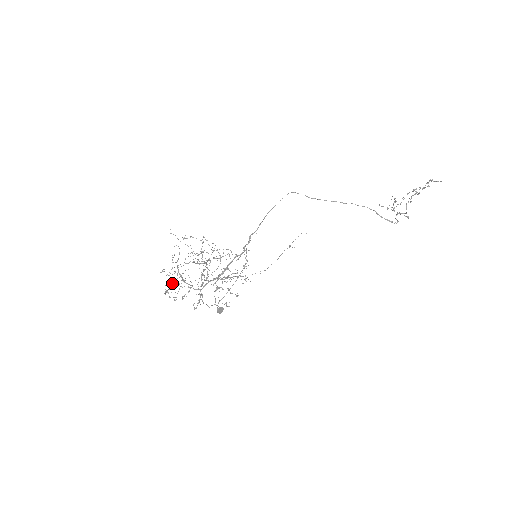
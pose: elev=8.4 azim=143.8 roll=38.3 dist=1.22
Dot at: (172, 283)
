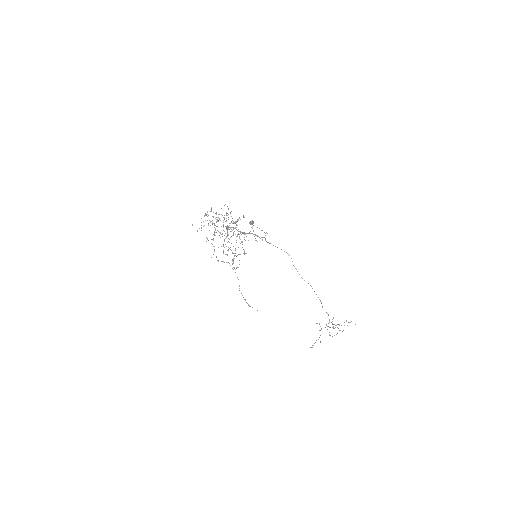
Dot at: occluded
